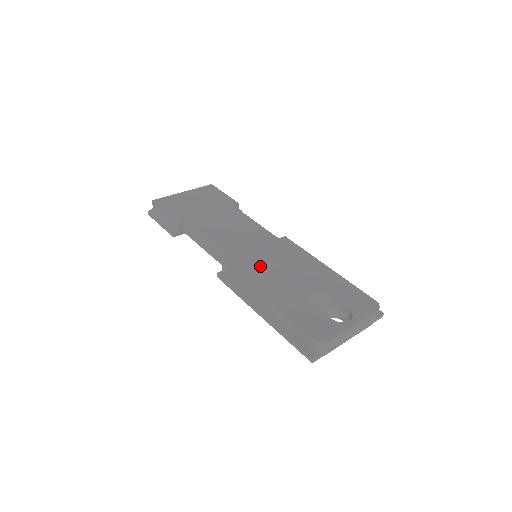
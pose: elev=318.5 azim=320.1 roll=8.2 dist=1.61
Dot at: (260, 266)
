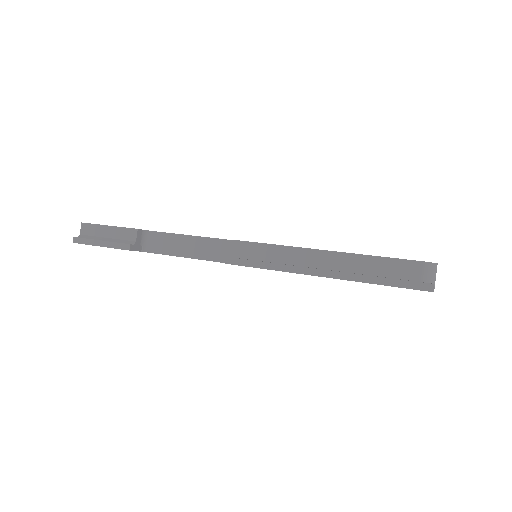
Dot at: occluded
